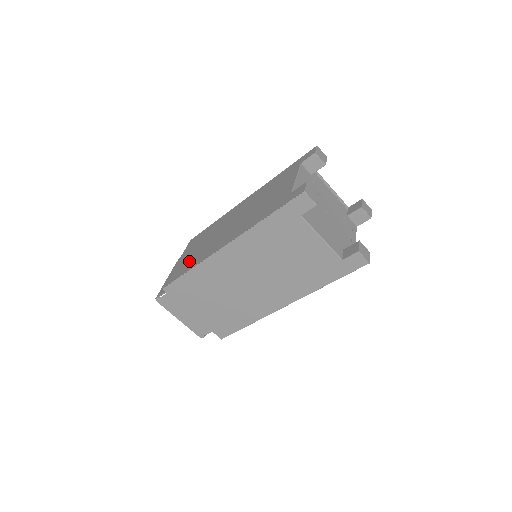
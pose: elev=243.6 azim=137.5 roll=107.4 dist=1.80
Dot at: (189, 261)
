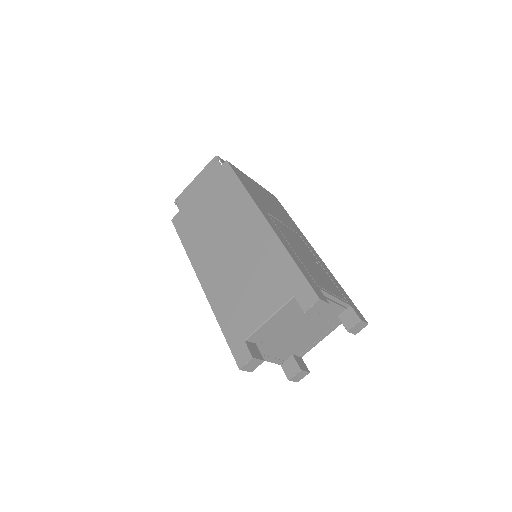
Dot at: (194, 225)
